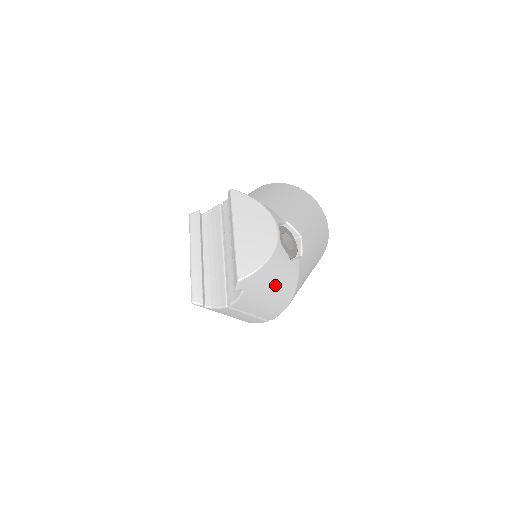
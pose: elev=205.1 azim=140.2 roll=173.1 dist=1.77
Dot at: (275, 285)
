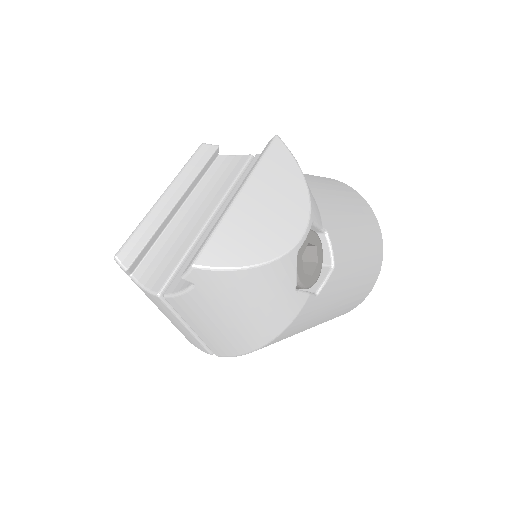
Dot at: (249, 310)
